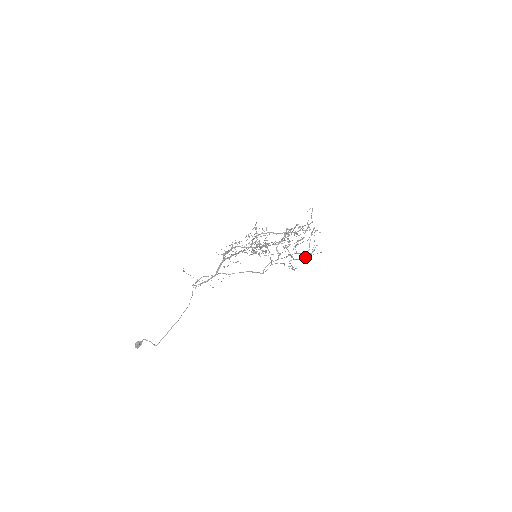
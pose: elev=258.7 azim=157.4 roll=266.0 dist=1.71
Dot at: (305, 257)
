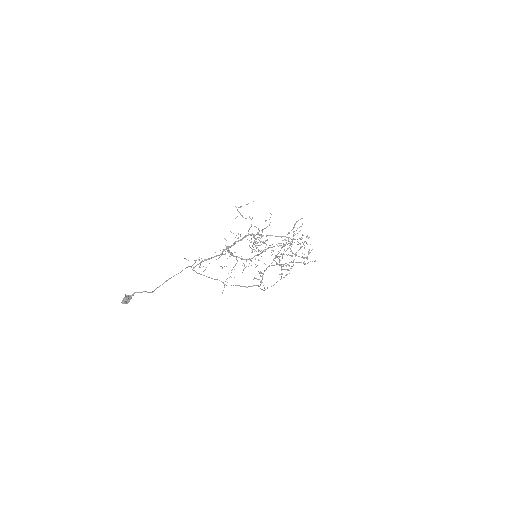
Dot at: (302, 256)
